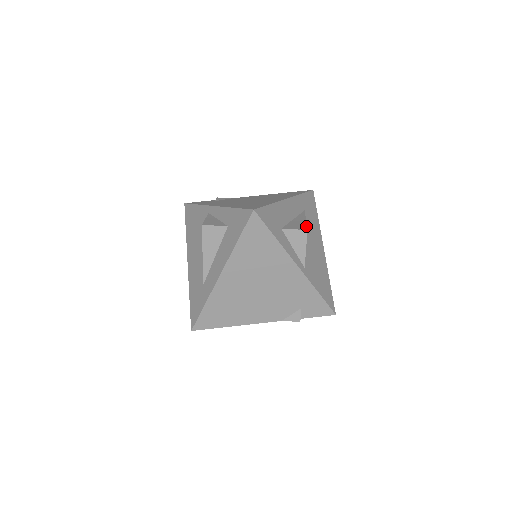
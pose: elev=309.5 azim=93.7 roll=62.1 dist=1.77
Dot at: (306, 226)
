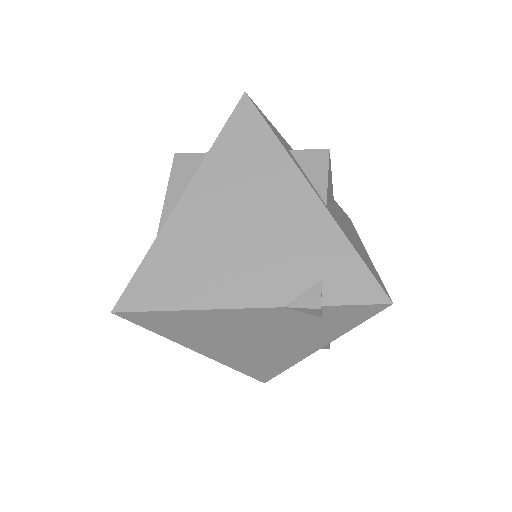
Dot at: occluded
